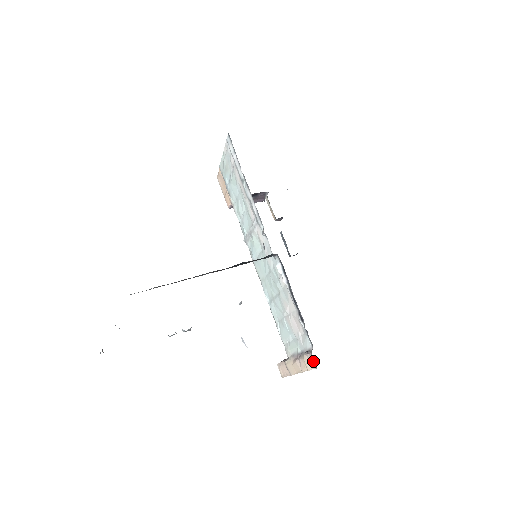
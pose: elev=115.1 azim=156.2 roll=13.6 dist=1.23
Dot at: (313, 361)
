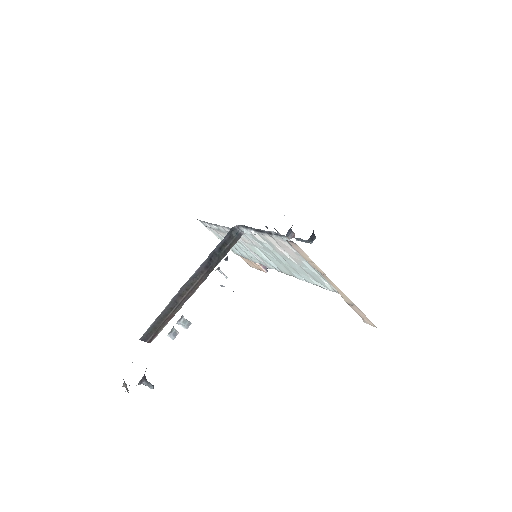
Dot at: (292, 244)
